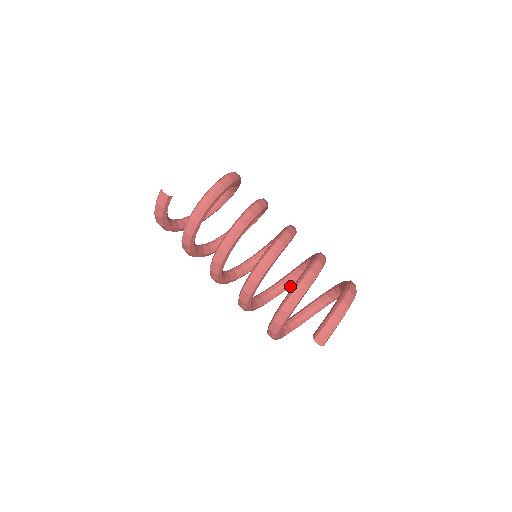
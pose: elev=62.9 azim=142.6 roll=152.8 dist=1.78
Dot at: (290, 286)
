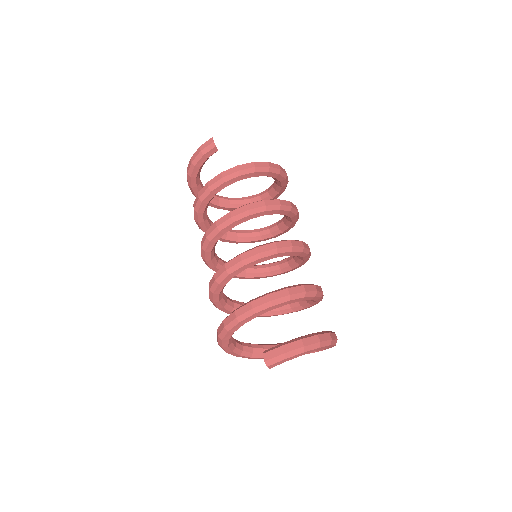
Dot at: (268, 315)
